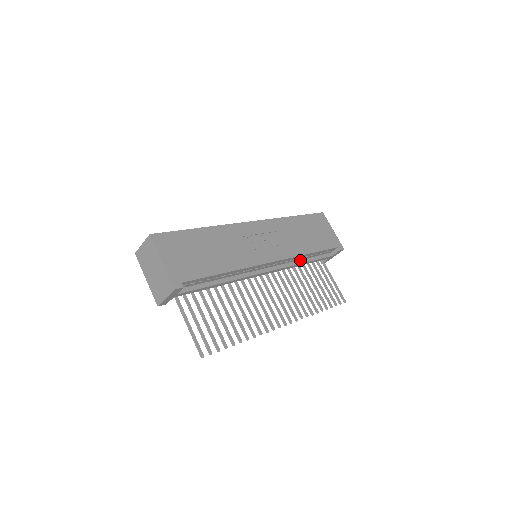
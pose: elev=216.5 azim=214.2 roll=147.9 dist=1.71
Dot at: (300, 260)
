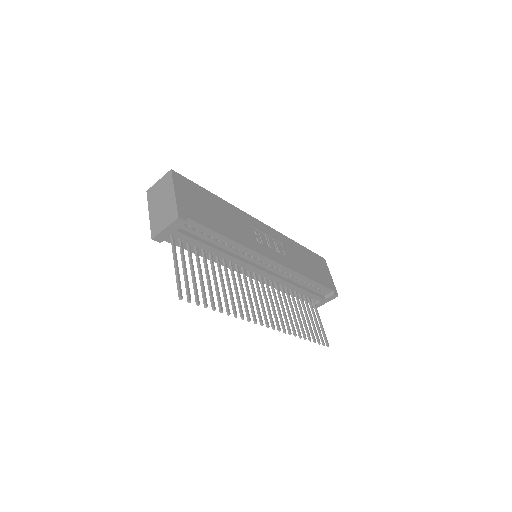
Dot at: (295, 283)
